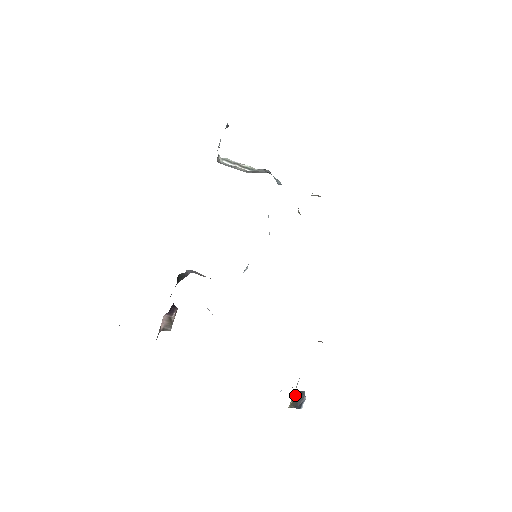
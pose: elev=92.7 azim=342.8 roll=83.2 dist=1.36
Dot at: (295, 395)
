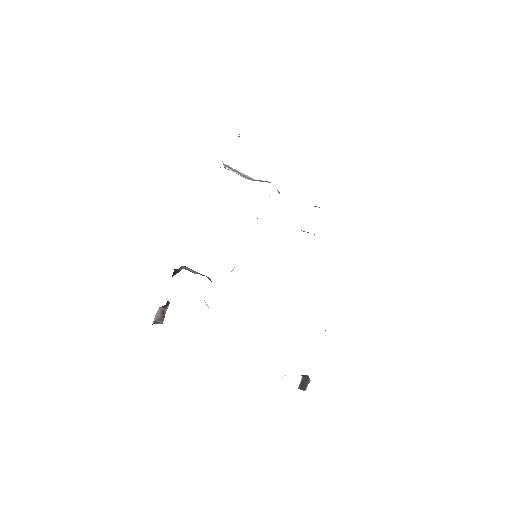
Dot at: (302, 378)
